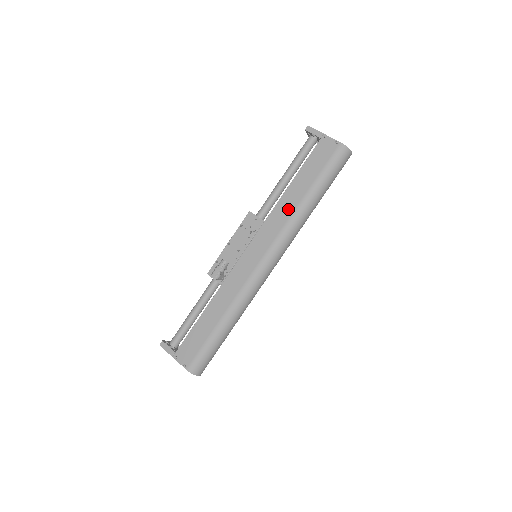
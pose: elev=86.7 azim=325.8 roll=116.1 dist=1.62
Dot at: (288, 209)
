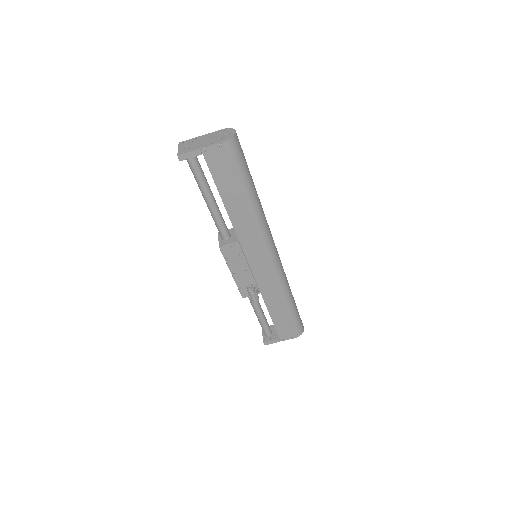
Dot at: (246, 220)
